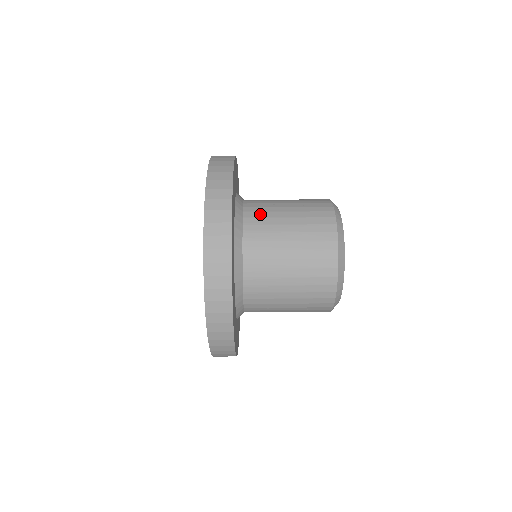
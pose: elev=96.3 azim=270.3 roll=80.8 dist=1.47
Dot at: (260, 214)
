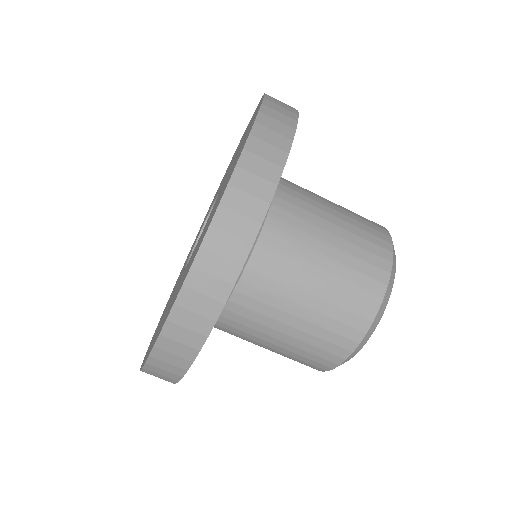
Dot at: (299, 195)
